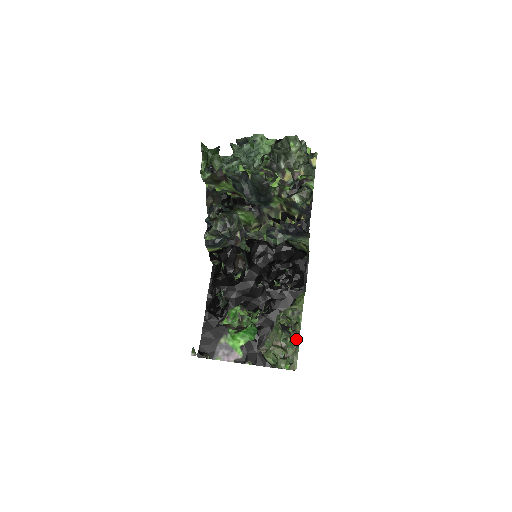
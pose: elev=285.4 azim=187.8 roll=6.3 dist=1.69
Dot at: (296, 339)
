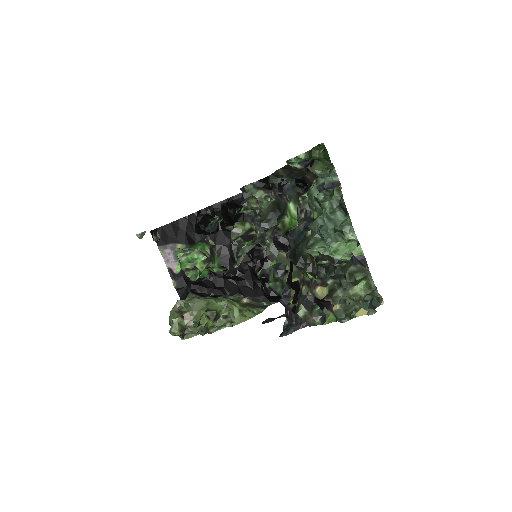
Dot at: occluded
